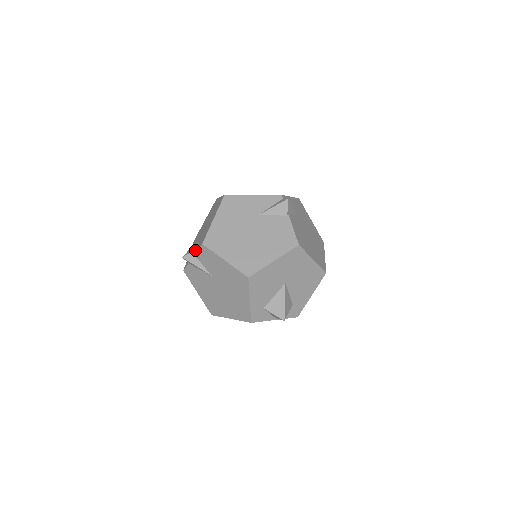
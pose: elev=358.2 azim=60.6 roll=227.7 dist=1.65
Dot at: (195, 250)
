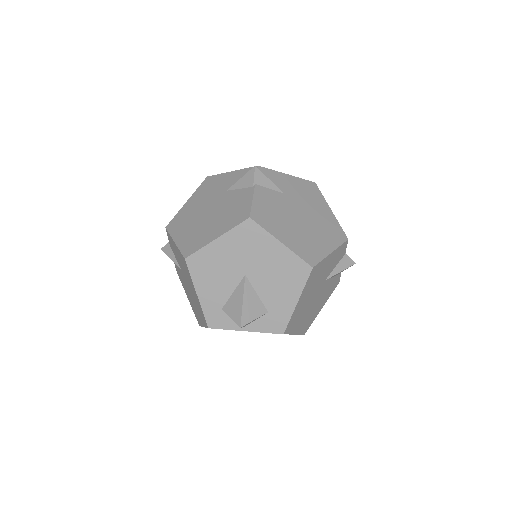
Dot at: occluded
